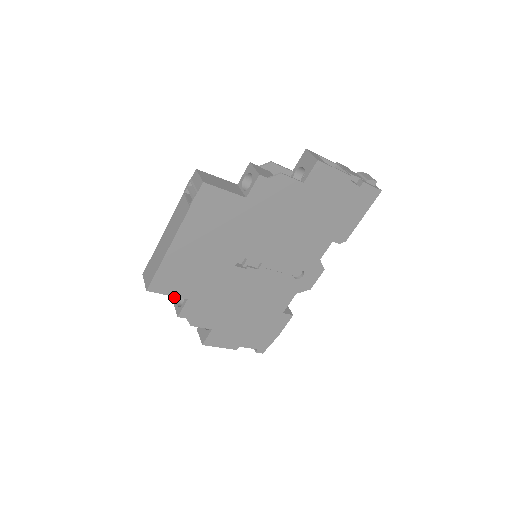
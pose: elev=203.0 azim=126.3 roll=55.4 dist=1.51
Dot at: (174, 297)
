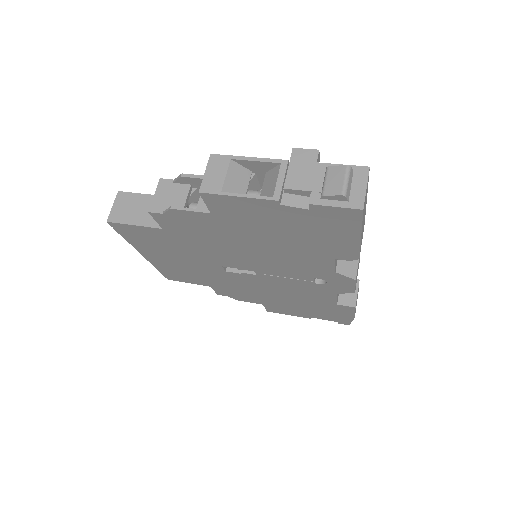
Dot at: occluded
